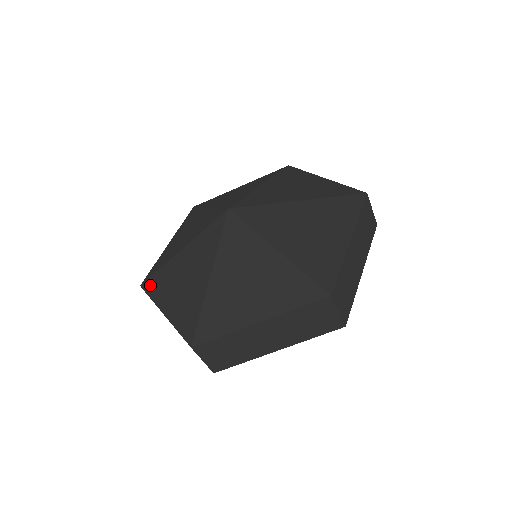
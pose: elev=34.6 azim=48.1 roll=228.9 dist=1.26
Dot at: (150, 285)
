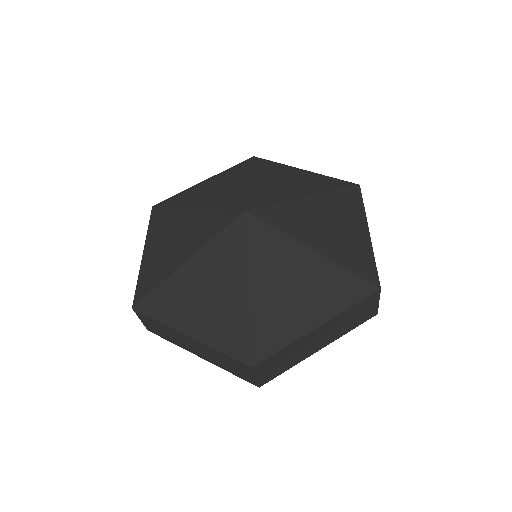
Dot at: (150, 306)
